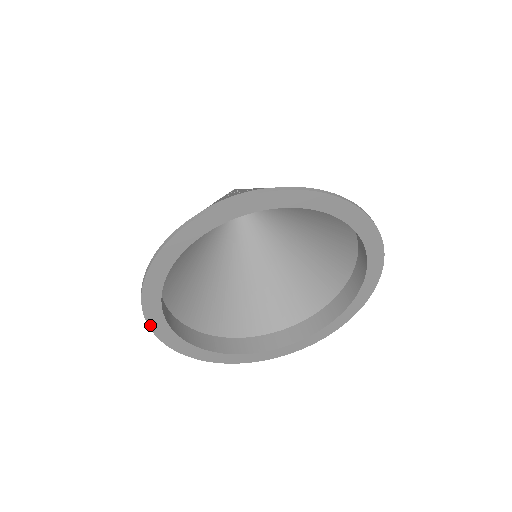
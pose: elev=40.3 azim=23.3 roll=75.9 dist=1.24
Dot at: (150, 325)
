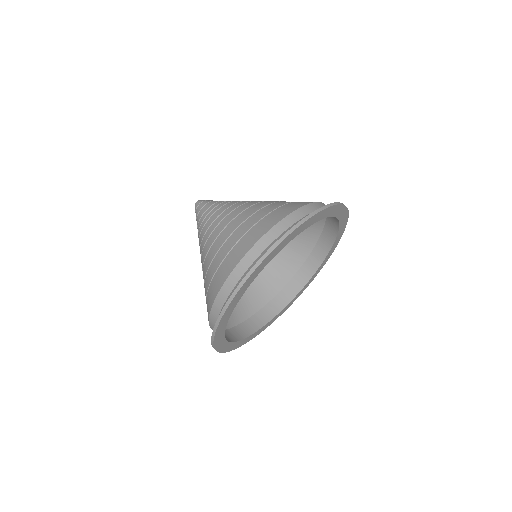
Dot at: (227, 351)
